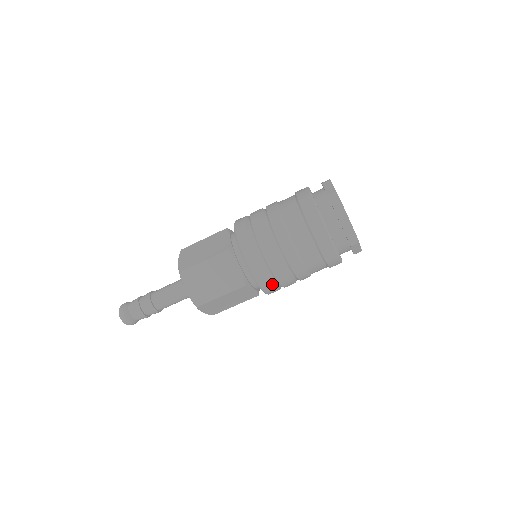
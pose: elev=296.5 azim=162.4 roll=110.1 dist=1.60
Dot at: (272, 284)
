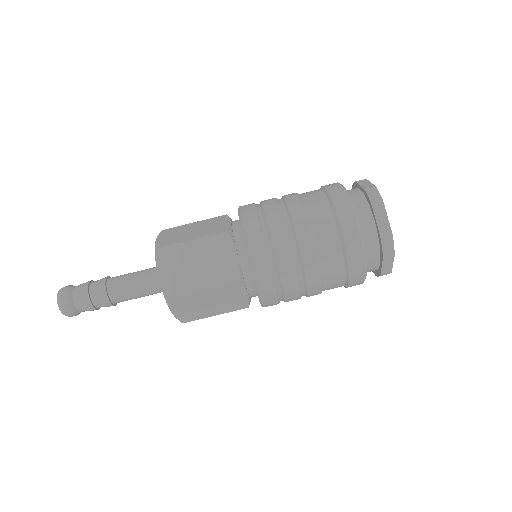
Dot at: (274, 288)
